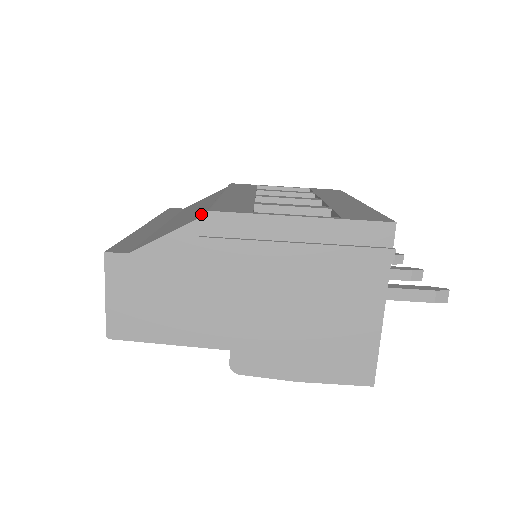
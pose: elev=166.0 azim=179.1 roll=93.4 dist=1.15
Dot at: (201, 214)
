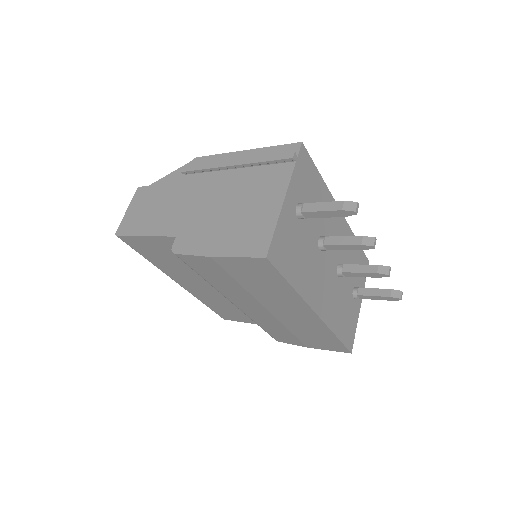
Dot at: occluded
